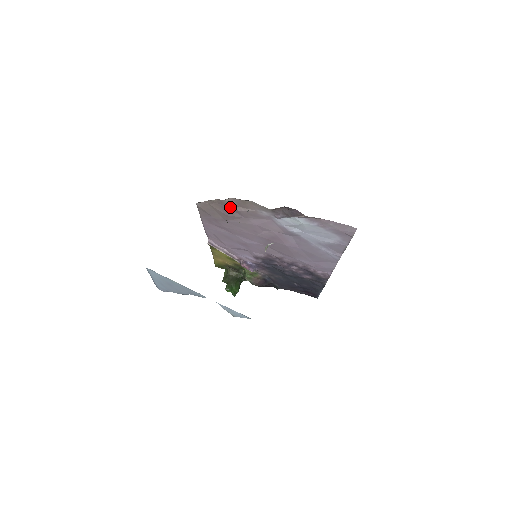
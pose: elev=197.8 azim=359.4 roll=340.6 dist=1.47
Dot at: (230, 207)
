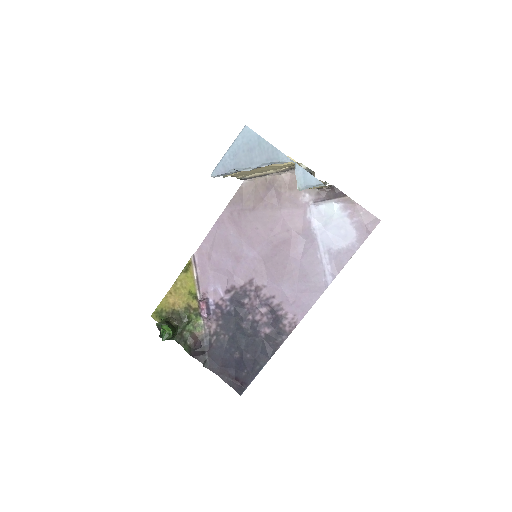
Dot at: (277, 188)
